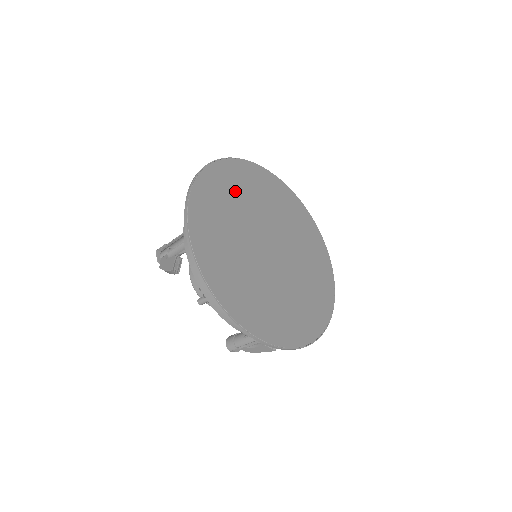
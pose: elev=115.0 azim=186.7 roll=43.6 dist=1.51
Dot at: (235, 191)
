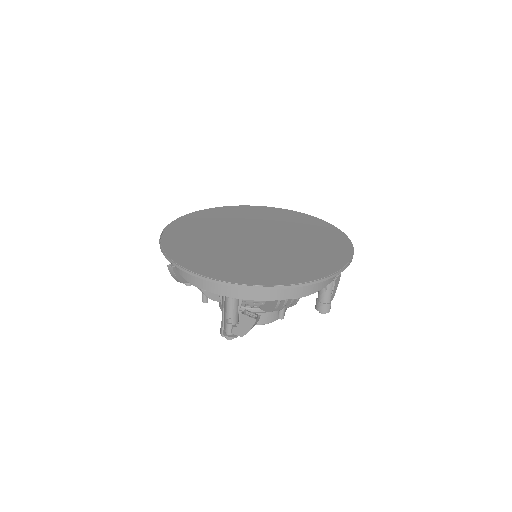
Dot at: (237, 216)
